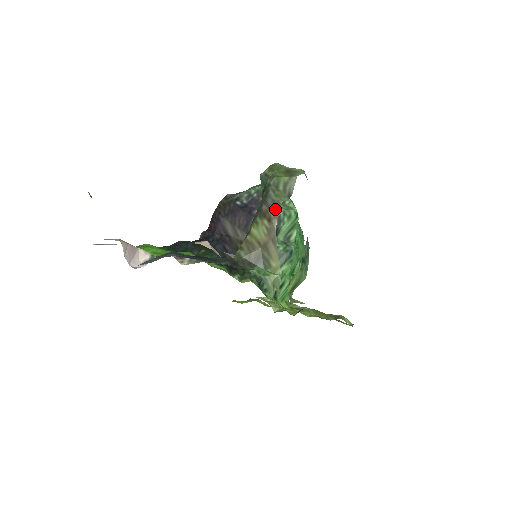
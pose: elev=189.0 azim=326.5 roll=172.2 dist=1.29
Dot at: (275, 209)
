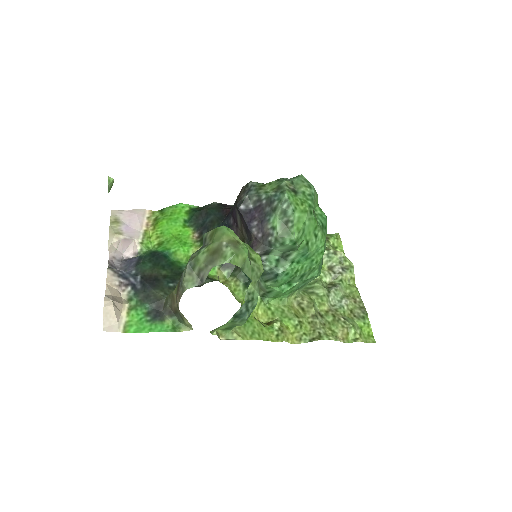
Dot at: (180, 292)
